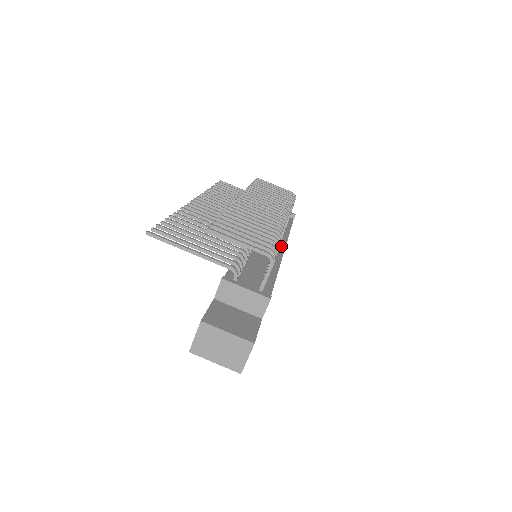
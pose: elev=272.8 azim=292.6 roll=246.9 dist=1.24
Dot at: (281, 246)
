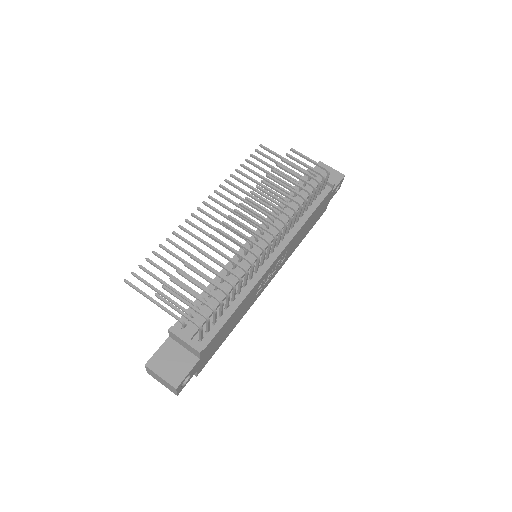
Dot at: (275, 254)
